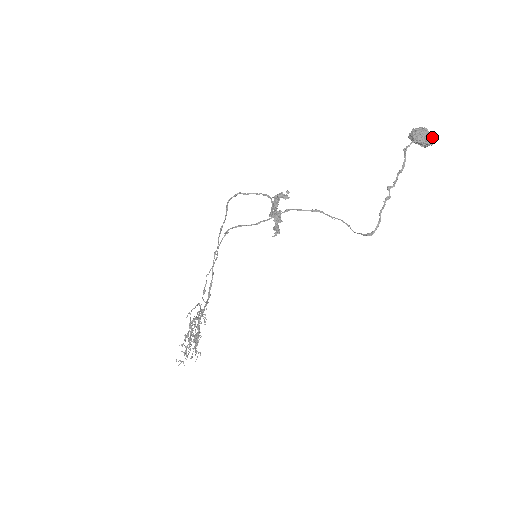
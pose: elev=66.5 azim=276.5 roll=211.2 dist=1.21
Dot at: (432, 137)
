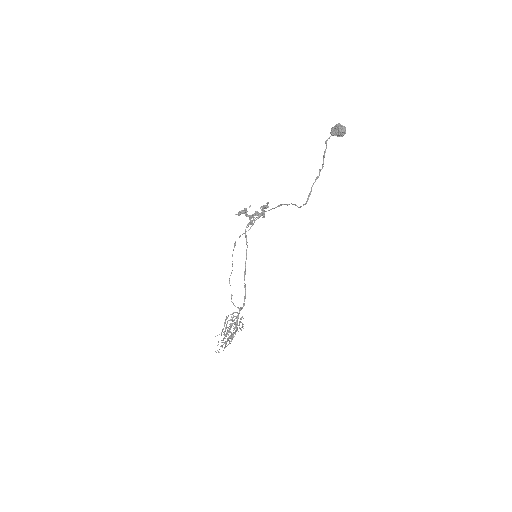
Dot at: (344, 127)
